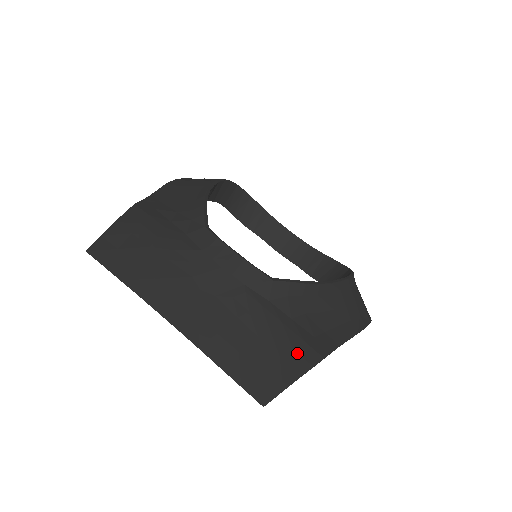
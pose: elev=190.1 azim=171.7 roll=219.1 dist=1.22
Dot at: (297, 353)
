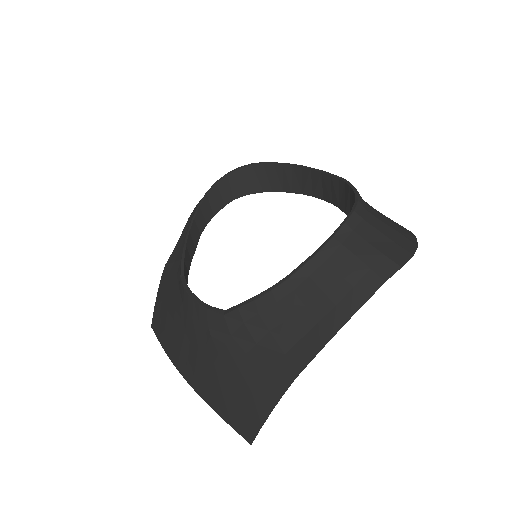
Dot at: (265, 383)
